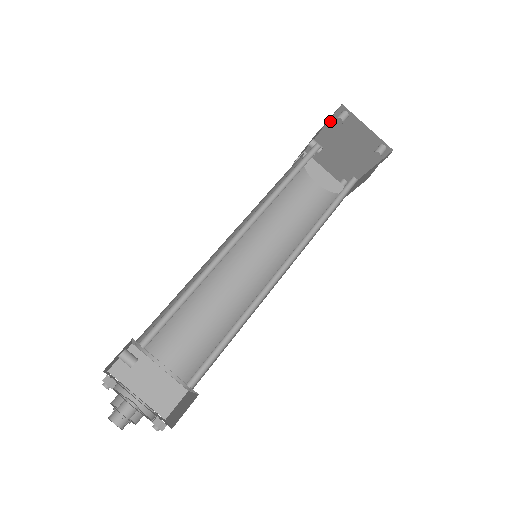
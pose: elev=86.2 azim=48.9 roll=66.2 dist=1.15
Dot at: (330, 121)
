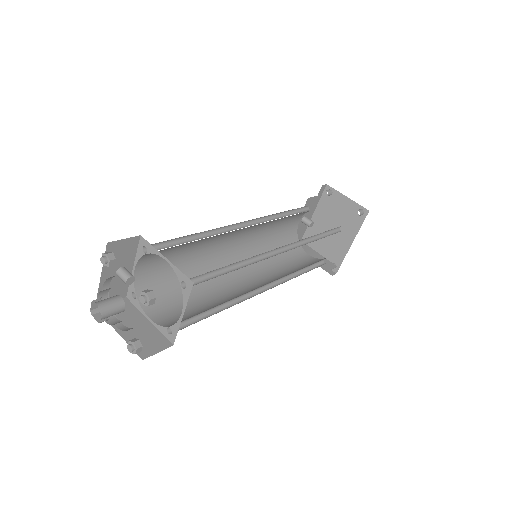
Dot at: (318, 205)
